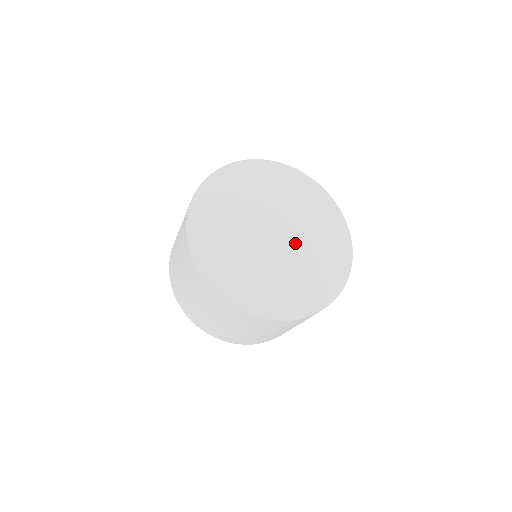
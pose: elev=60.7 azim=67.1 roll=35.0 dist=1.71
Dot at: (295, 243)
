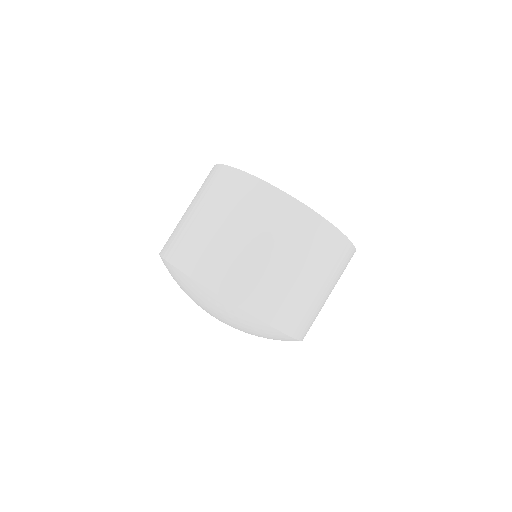
Dot at: occluded
